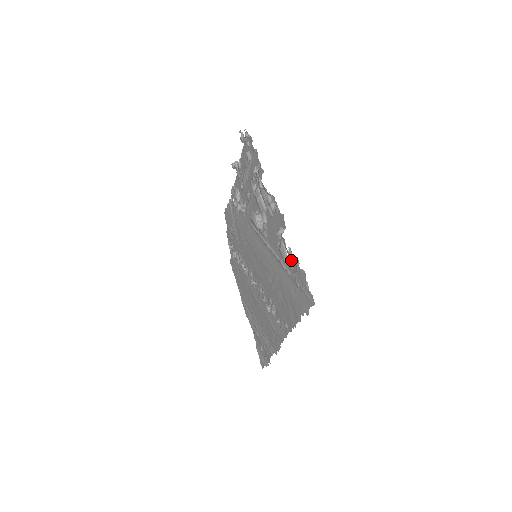
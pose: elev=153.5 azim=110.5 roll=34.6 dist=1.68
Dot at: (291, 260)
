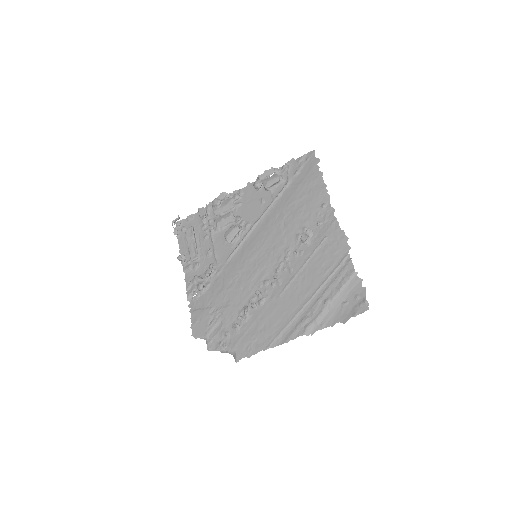
Dot at: occluded
